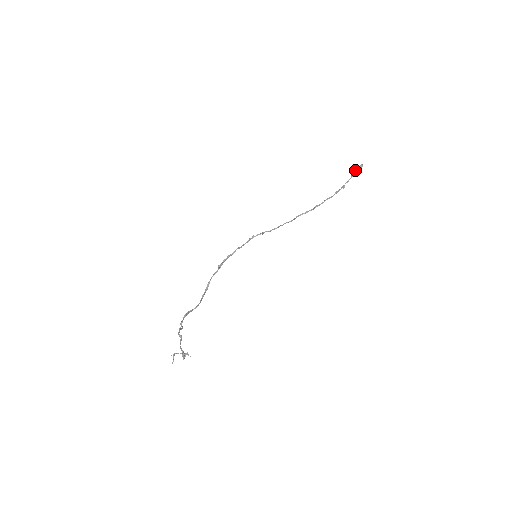
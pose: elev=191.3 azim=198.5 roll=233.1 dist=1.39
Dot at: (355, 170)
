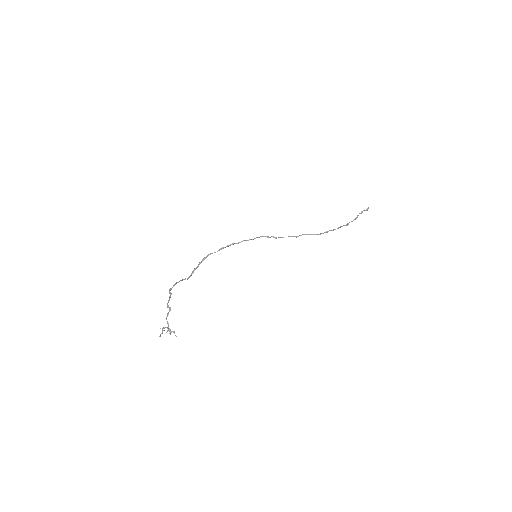
Dot at: (361, 212)
